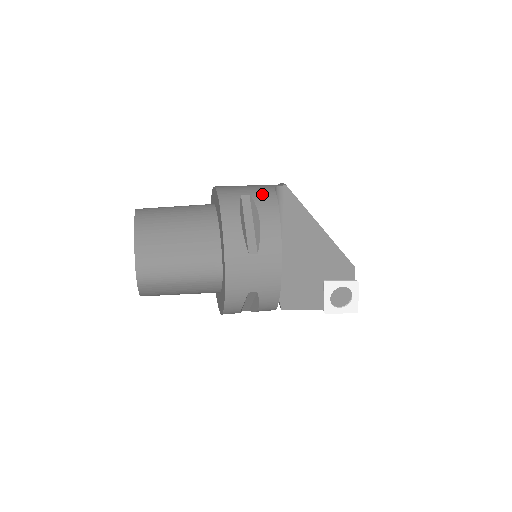
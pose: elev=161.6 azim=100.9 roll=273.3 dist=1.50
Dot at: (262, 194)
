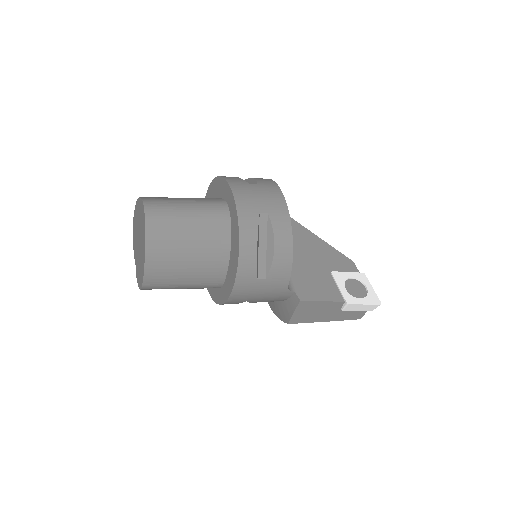
Dot at: occluded
